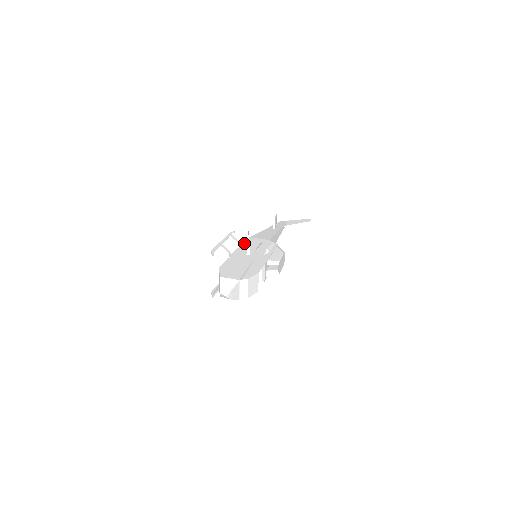
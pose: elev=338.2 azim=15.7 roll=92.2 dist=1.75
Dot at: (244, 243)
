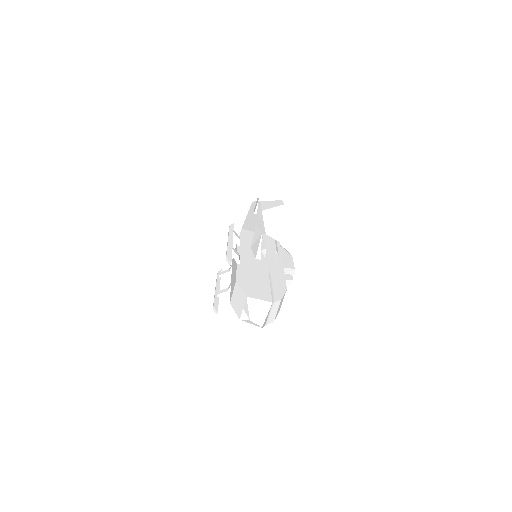
Dot at: (241, 238)
